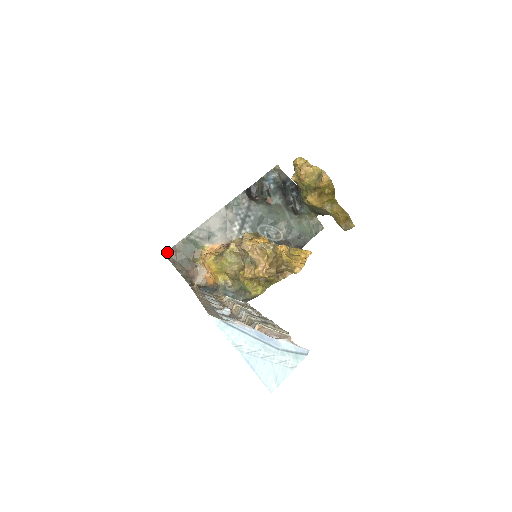
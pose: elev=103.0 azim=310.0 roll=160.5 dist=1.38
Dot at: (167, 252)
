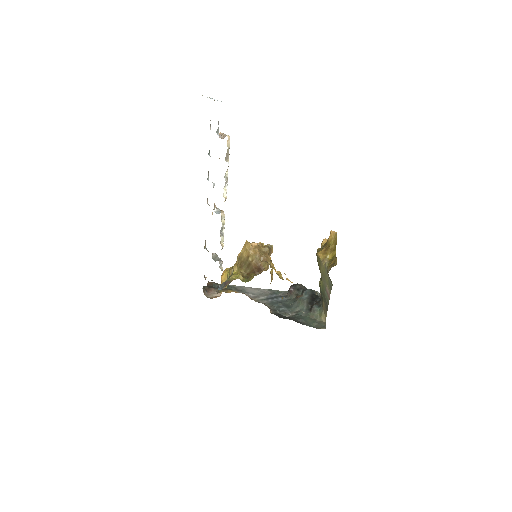
Dot at: (211, 282)
